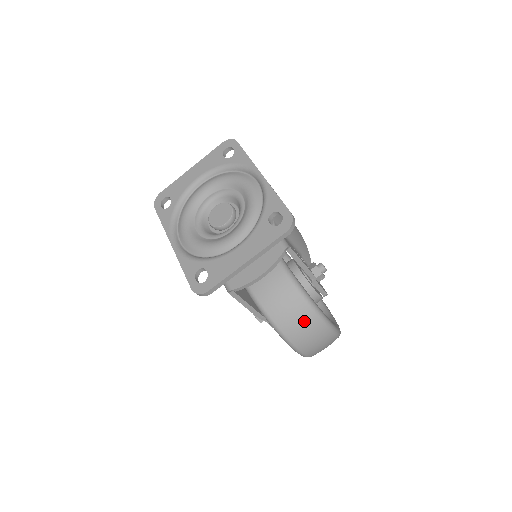
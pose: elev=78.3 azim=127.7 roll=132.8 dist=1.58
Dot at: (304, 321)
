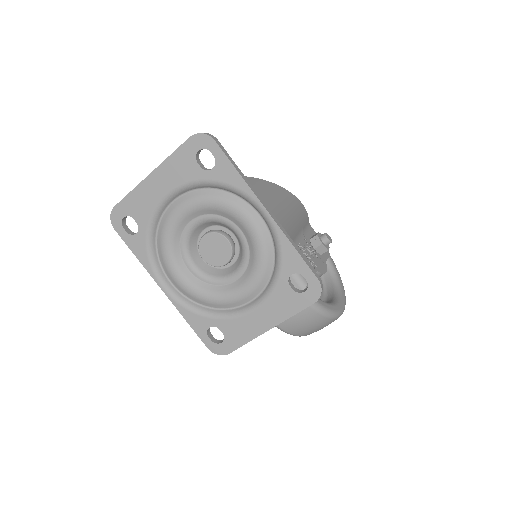
Dot at: (321, 326)
